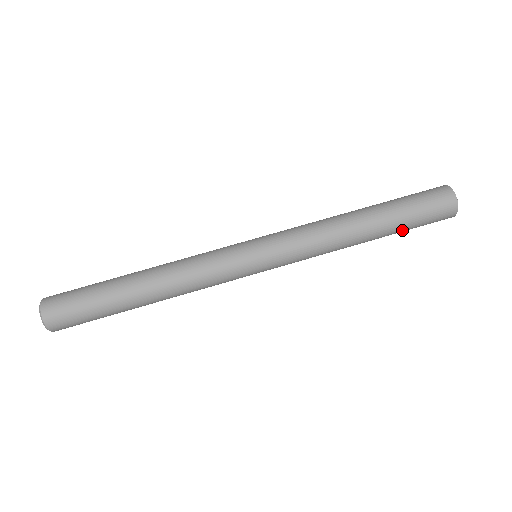
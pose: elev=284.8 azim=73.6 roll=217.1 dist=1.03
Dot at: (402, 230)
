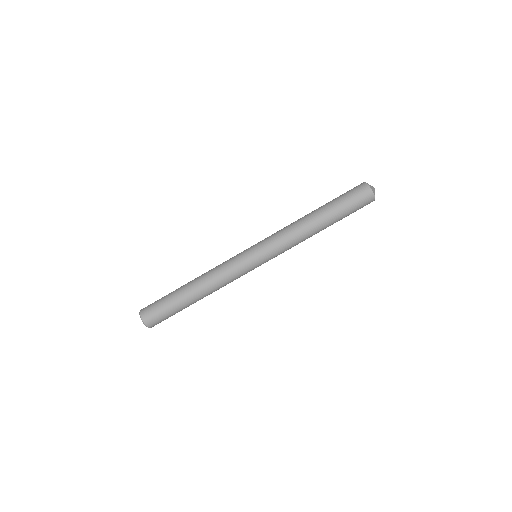
Dot at: occluded
